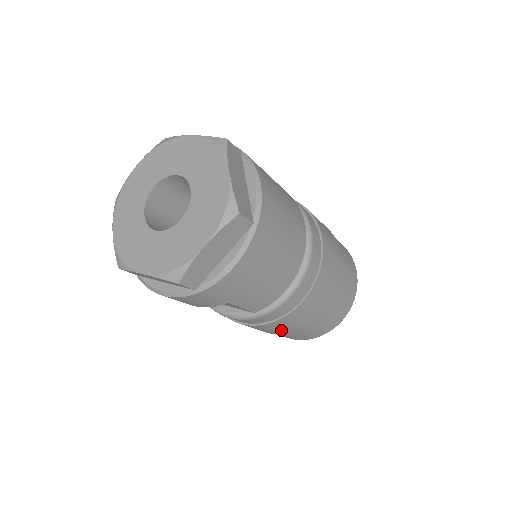
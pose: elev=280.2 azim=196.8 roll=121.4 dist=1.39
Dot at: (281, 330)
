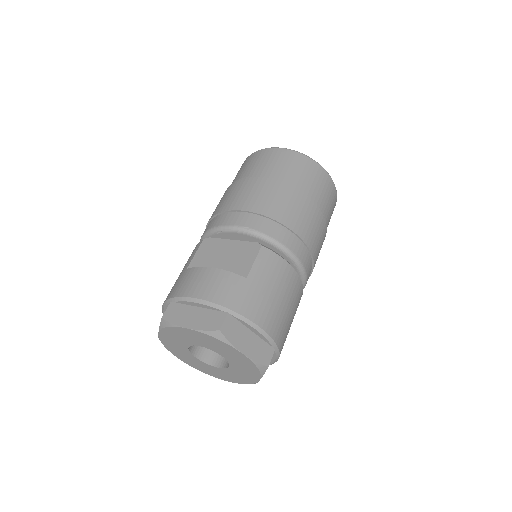
Dot at: occluded
